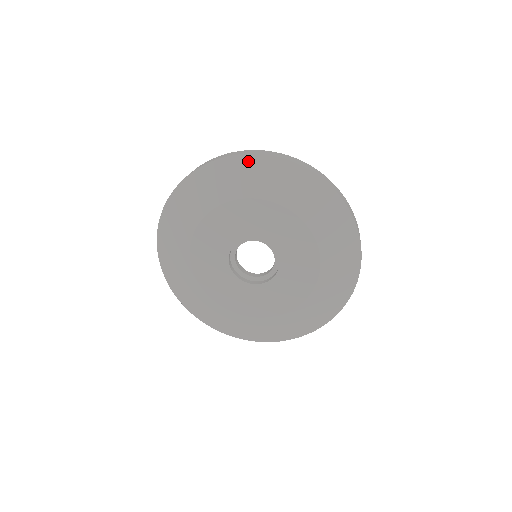
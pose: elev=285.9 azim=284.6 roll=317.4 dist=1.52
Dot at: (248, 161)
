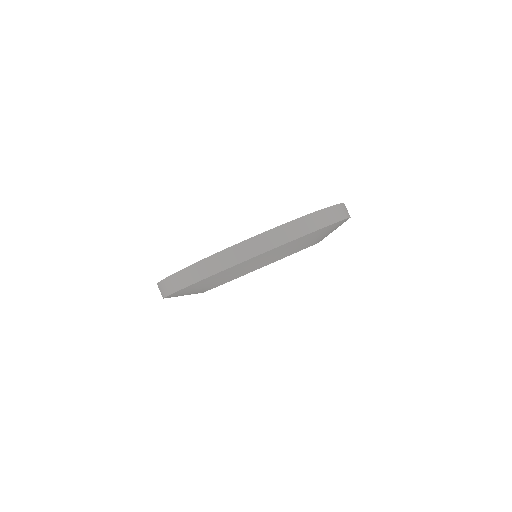
Dot at: (232, 269)
